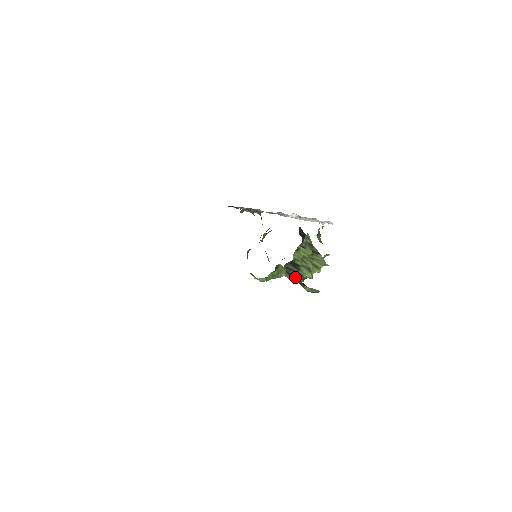
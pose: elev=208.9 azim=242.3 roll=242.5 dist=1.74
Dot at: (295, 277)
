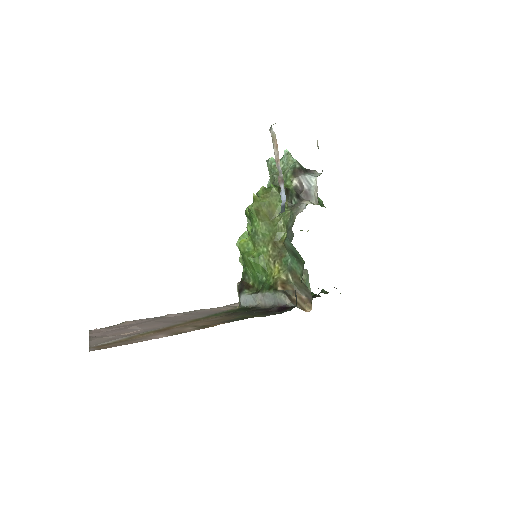
Dot at: occluded
